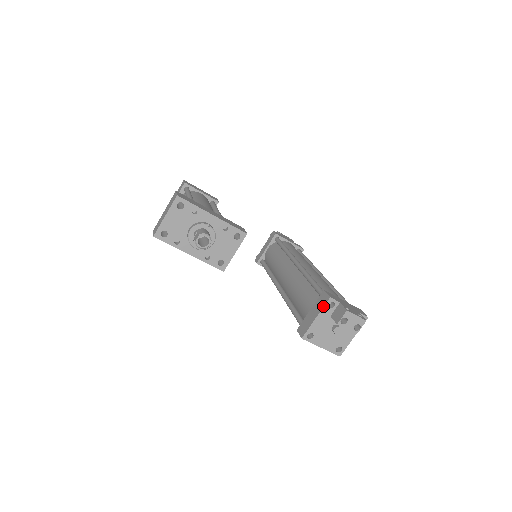
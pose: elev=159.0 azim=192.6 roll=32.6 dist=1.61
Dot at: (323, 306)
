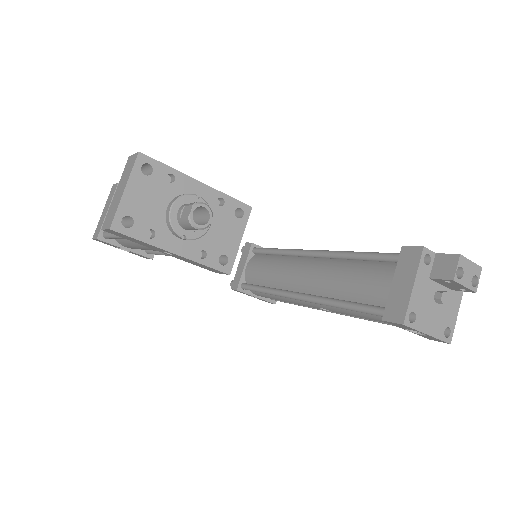
Dot at: (418, 263)
